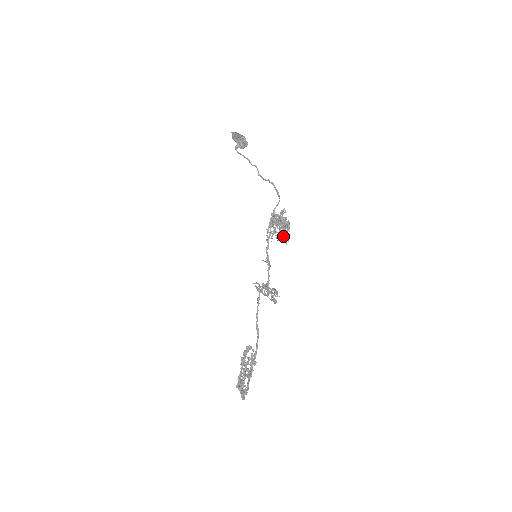
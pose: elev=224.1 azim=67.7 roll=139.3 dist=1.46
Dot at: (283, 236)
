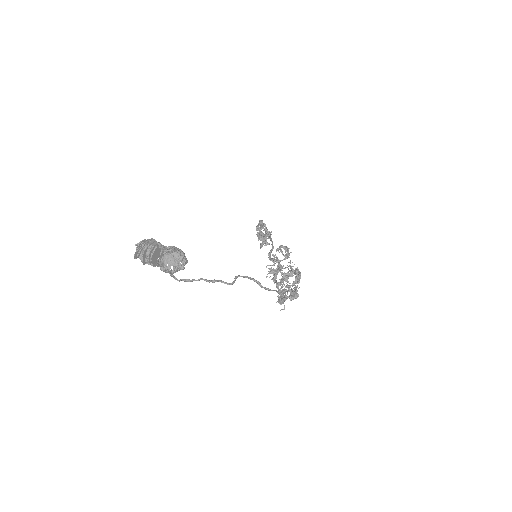
Dot at: occluded
